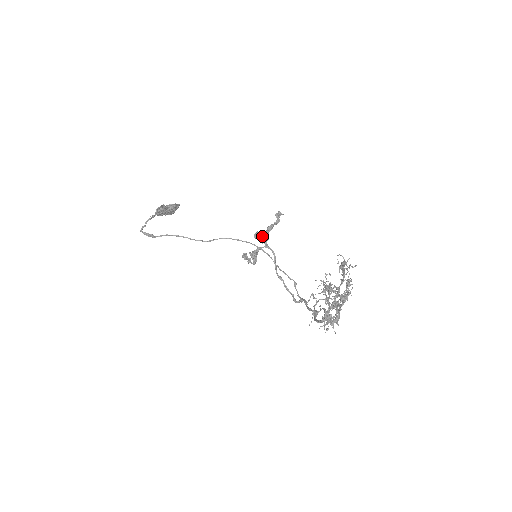
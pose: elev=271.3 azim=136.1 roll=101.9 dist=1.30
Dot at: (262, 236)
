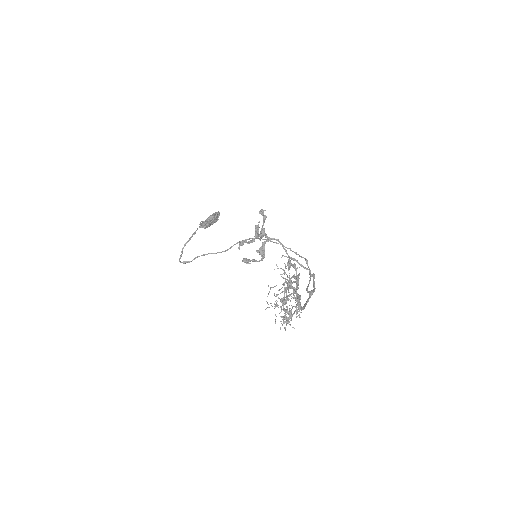
Dot at: (250, 241)
